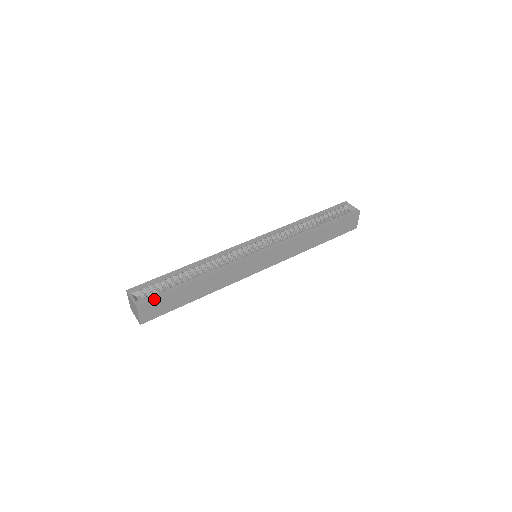
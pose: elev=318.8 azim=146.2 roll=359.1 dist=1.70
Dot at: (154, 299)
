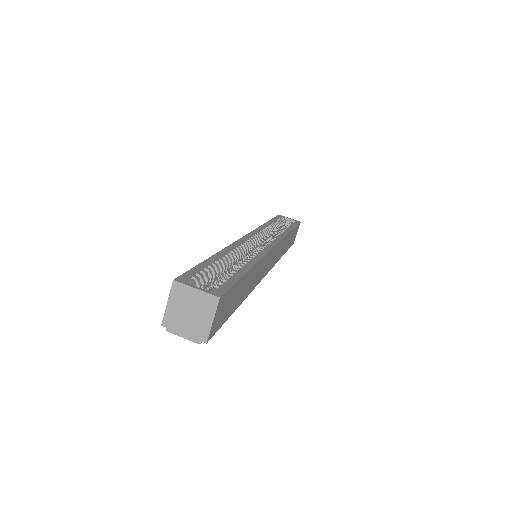
Dot at: (229, 288)
